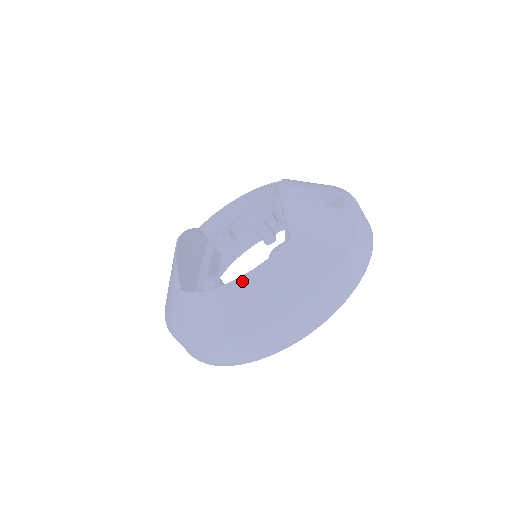
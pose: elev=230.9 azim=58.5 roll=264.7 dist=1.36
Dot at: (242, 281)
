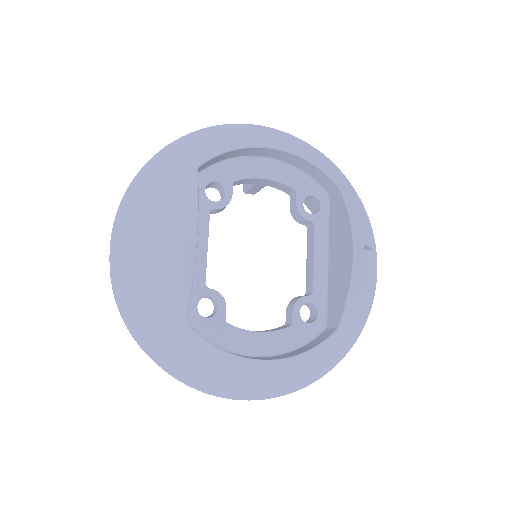
Dot at: (277, 364)
